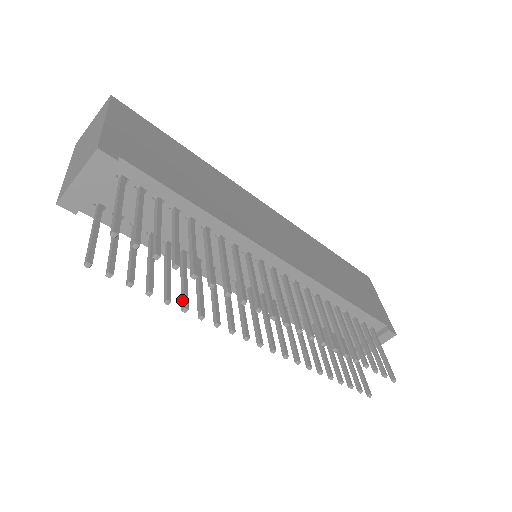
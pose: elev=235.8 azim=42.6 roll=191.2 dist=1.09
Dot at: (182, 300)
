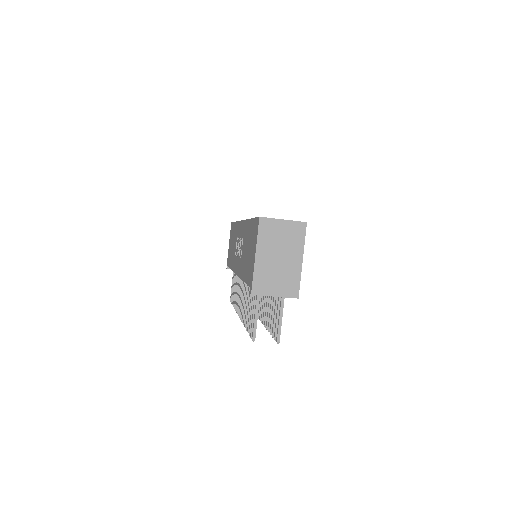
Dot at: occluded
